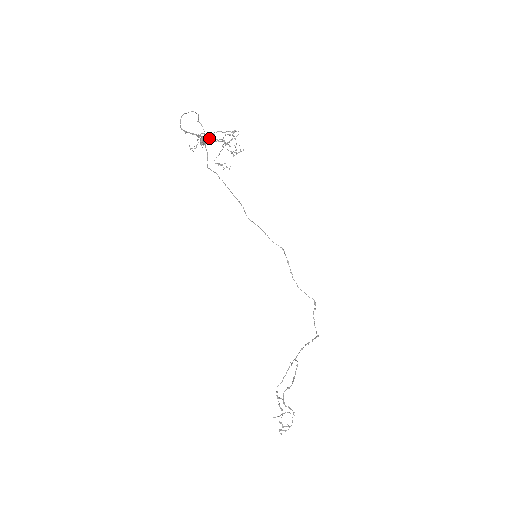
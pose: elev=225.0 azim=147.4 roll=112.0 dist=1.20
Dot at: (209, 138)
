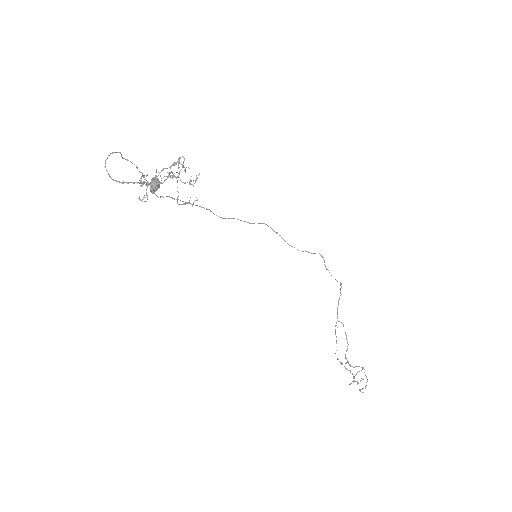
Dot at: (158, 182)
